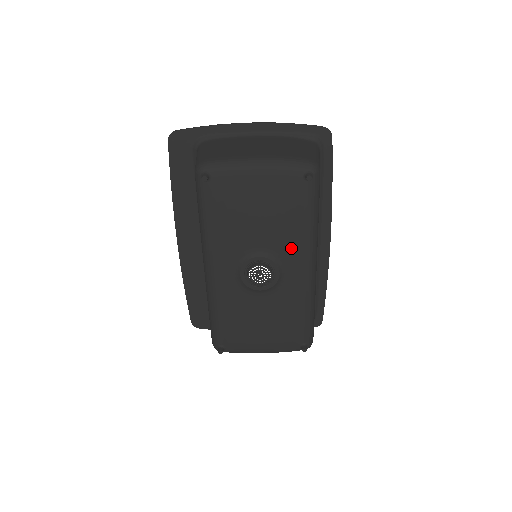
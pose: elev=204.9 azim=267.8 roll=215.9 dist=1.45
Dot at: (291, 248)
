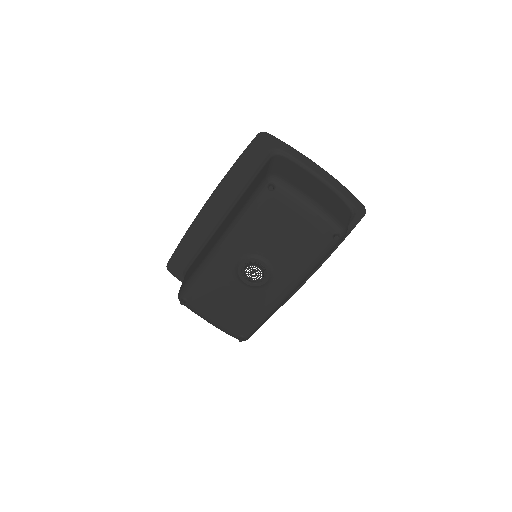
Dot at: (288, 271)
